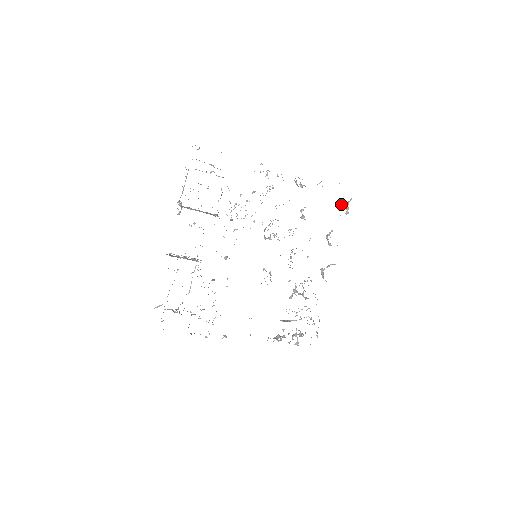
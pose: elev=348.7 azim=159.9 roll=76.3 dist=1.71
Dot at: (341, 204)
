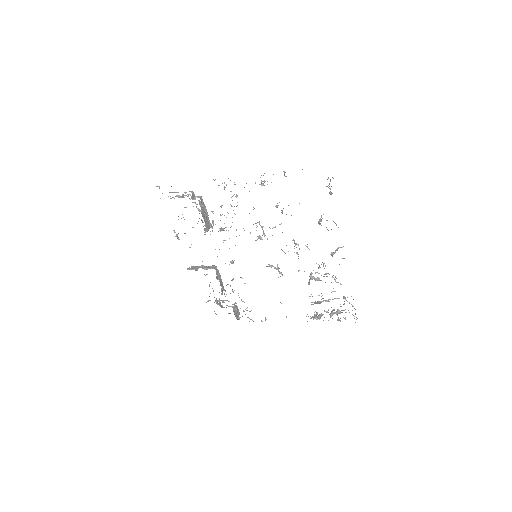
Dot at: occluded
